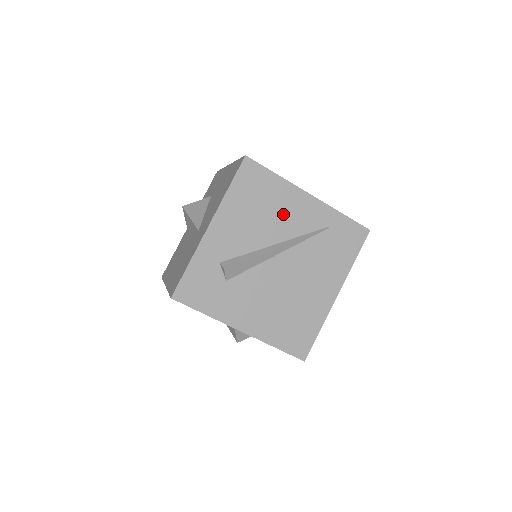
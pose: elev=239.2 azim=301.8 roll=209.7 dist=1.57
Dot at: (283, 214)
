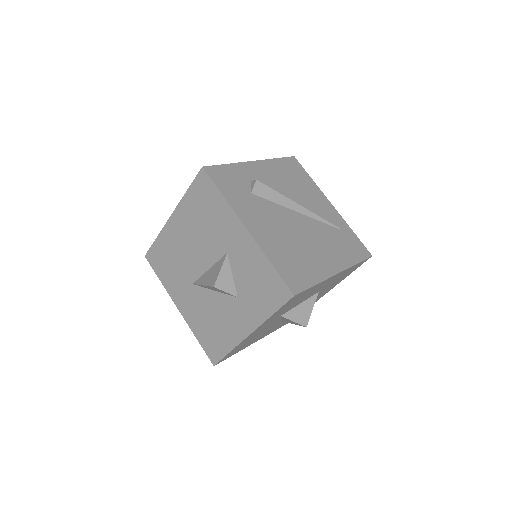
Dot at: (309, 197)
